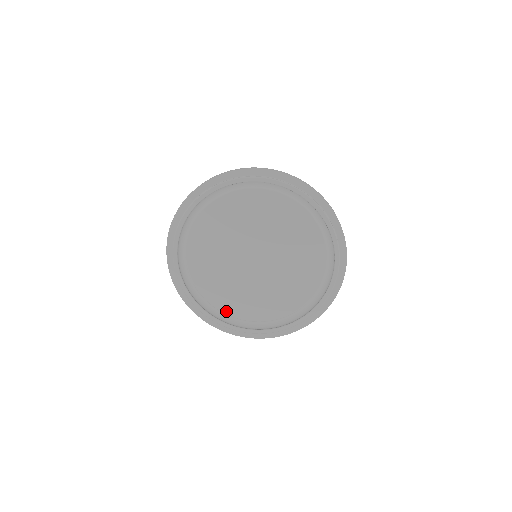
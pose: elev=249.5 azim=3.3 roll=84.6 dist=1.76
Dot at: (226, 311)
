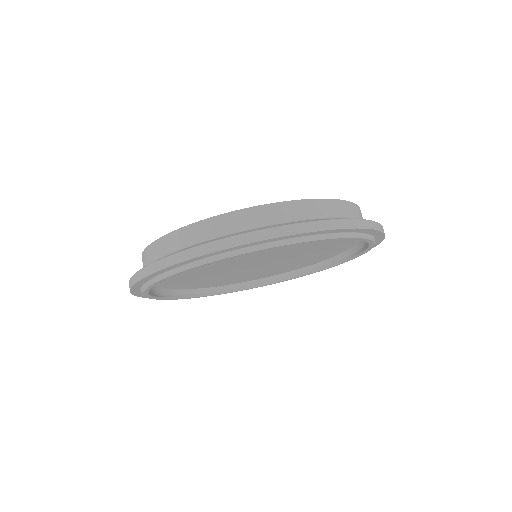
Dot at: (167, 286)
